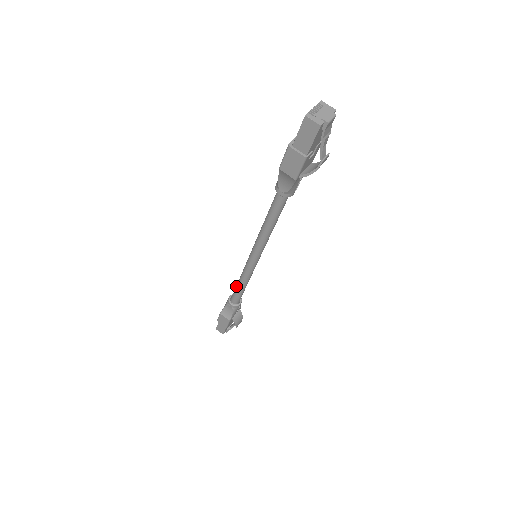
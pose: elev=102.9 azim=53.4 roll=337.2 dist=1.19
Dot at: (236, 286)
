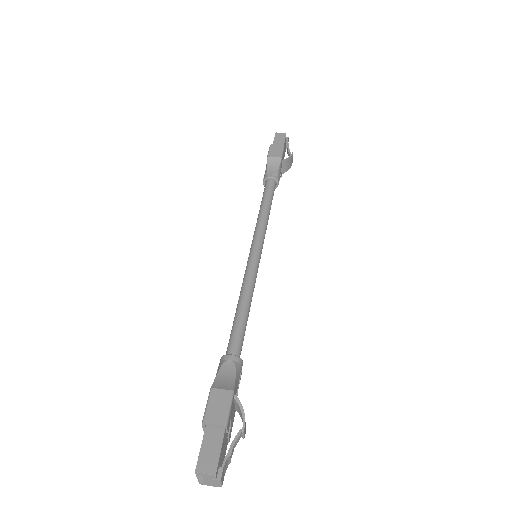
Dot at: (234, 318)
